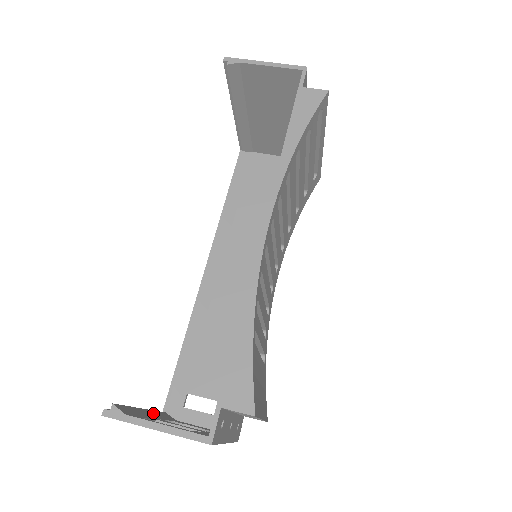
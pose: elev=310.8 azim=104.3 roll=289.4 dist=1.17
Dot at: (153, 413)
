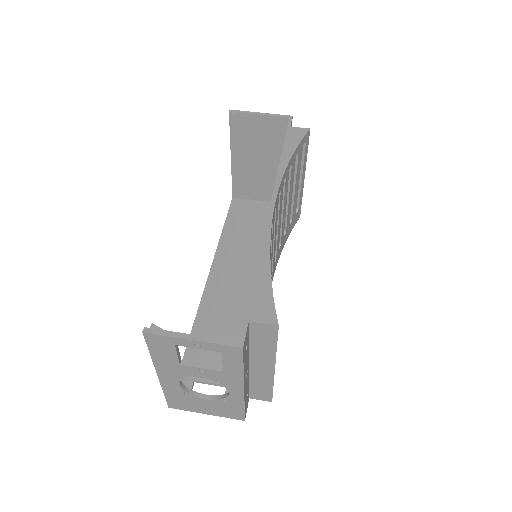
Dot at: occluded
